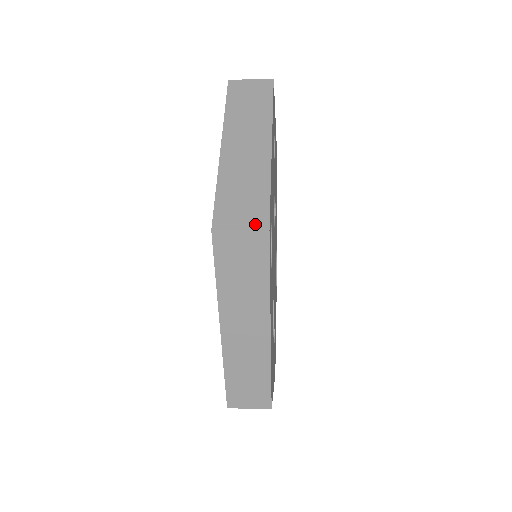
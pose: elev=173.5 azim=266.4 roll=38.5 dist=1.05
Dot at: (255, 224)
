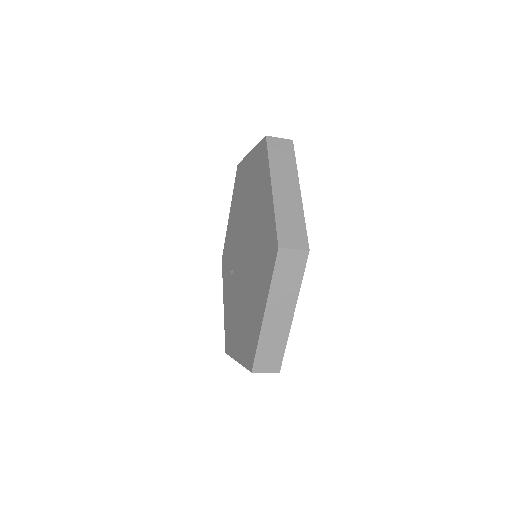
Dot at: (285, 140)
